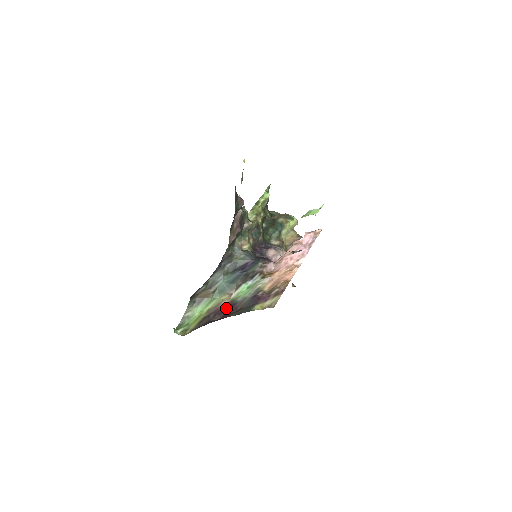
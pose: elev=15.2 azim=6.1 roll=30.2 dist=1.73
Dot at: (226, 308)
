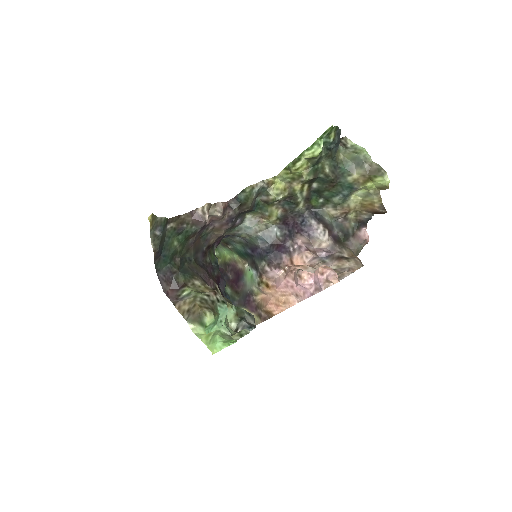
Dot at: (237, 274)
